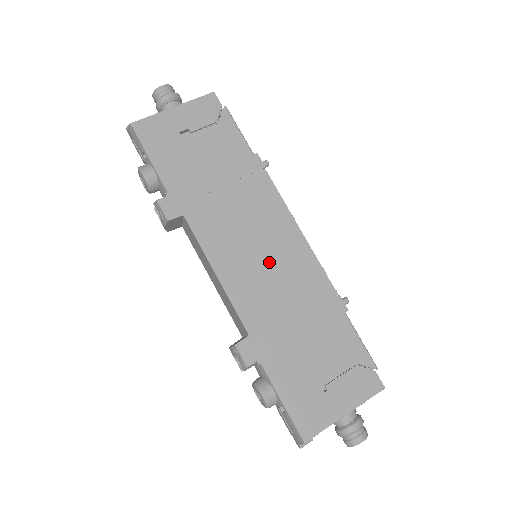
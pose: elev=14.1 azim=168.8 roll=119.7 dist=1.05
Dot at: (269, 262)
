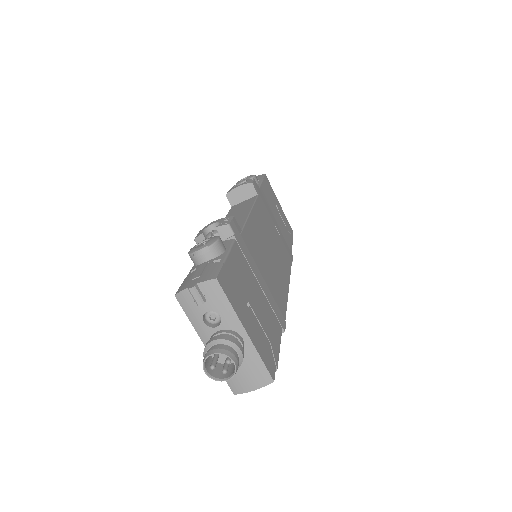
Dot at: (271, 257)
